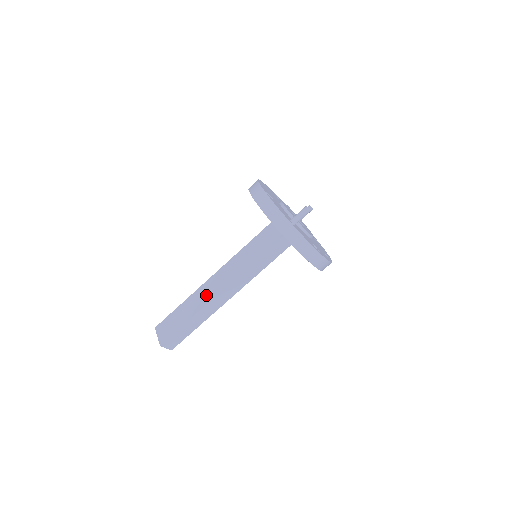
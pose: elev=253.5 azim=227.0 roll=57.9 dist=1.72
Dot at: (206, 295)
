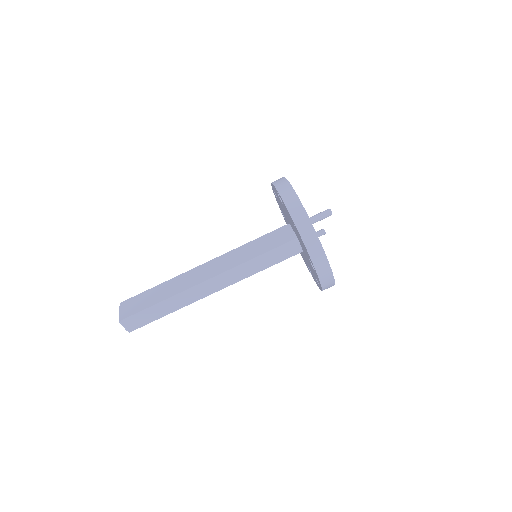
Dot at: (189, 281)
